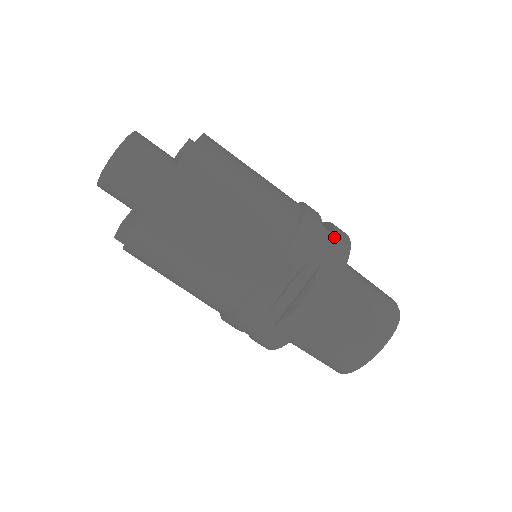
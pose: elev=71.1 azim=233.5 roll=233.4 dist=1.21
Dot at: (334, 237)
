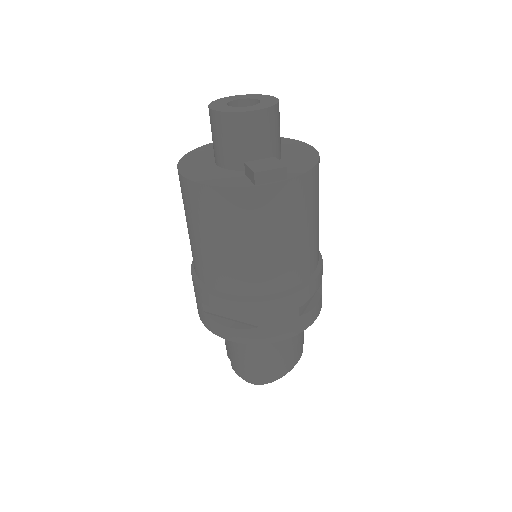
Dot at: occluded
